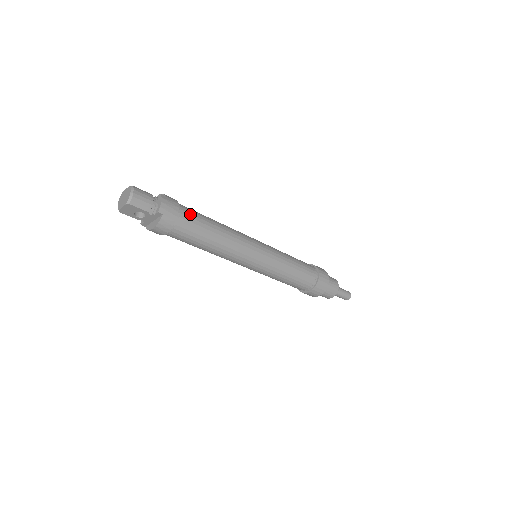
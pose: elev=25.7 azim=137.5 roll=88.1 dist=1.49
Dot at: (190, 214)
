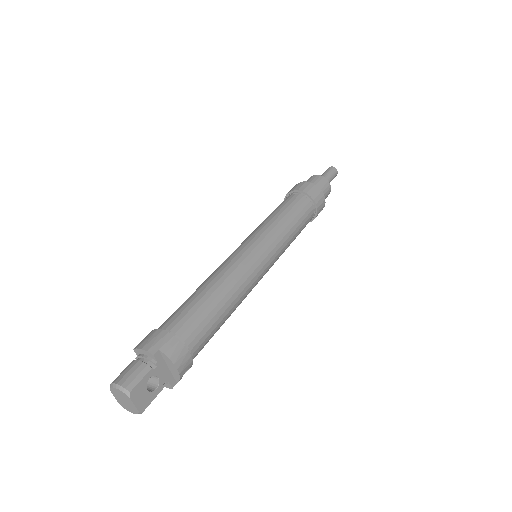
Dot at: (172, 318)
